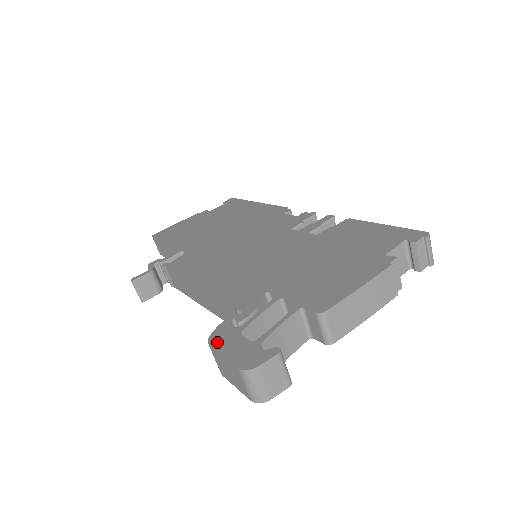
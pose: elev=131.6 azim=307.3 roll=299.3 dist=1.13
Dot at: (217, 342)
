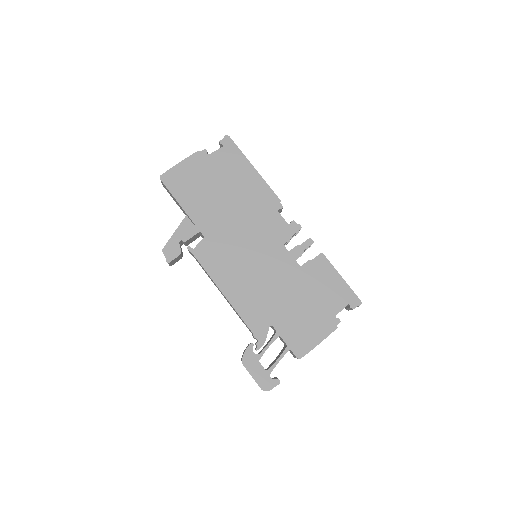
Dot at: (248, 365)
